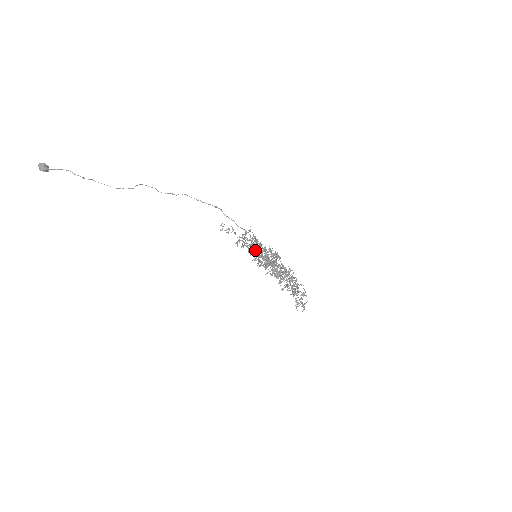
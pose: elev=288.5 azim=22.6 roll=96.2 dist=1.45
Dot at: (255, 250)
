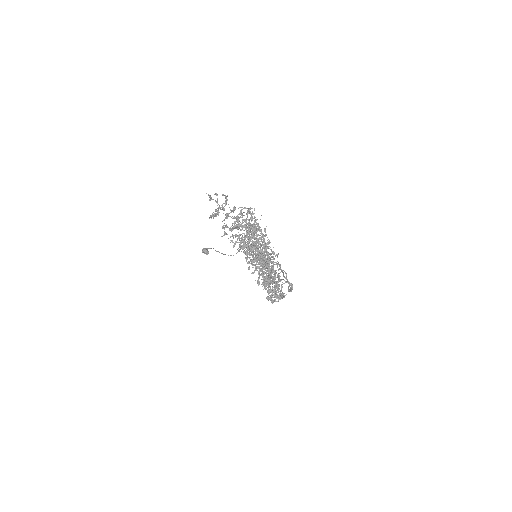
Dot at: occluded
